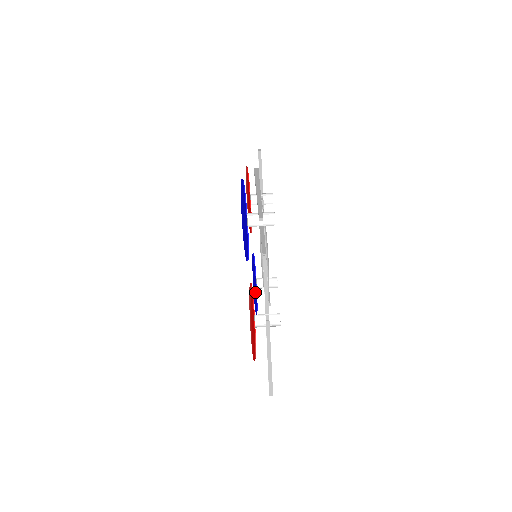
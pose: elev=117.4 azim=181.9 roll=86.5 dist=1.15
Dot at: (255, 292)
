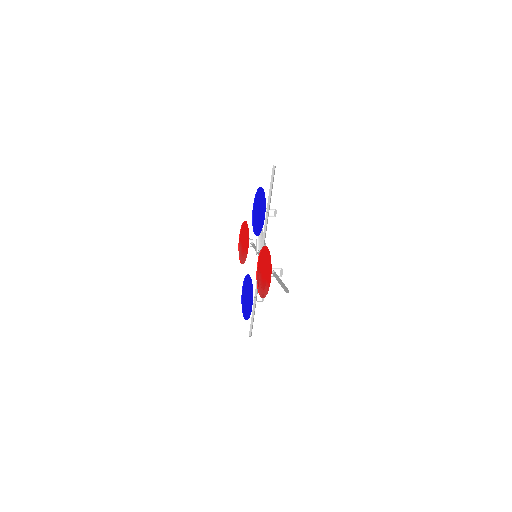
Dot at: (246, 306)
